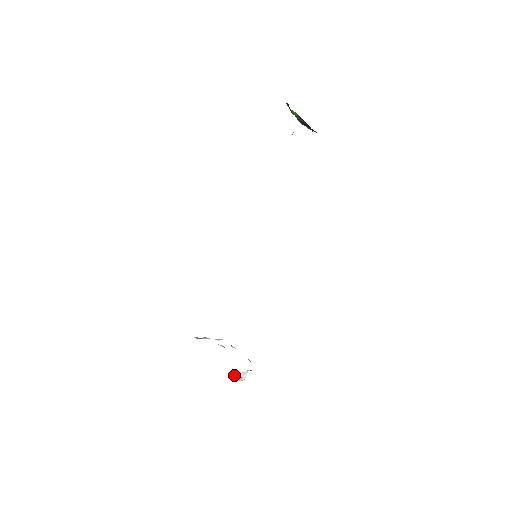
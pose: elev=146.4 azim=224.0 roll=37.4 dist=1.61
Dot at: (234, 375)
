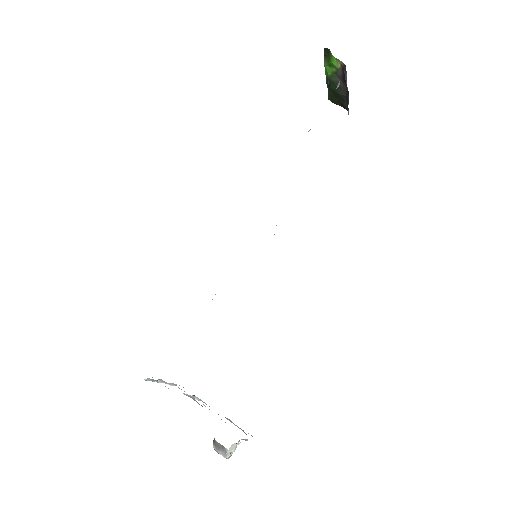
Dot at: occluded
